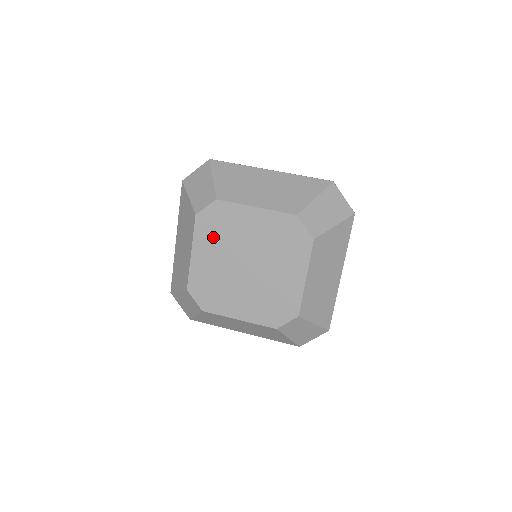
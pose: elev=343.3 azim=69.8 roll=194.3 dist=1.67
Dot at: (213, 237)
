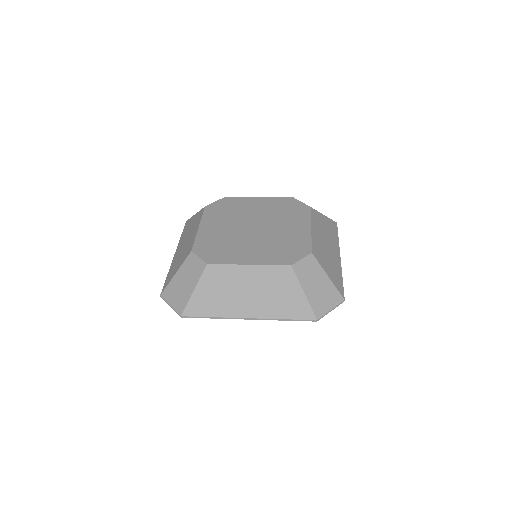
Dot at: (221, 216)
